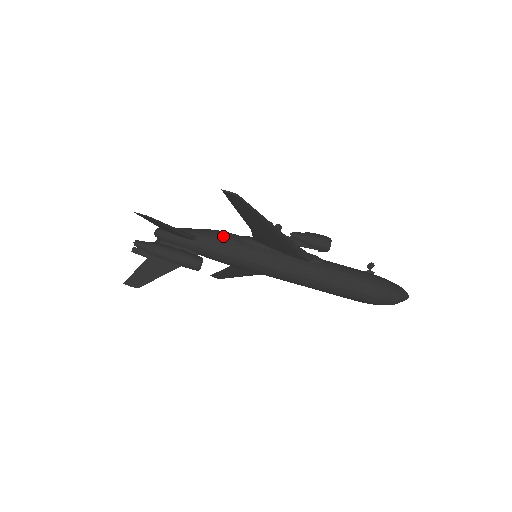
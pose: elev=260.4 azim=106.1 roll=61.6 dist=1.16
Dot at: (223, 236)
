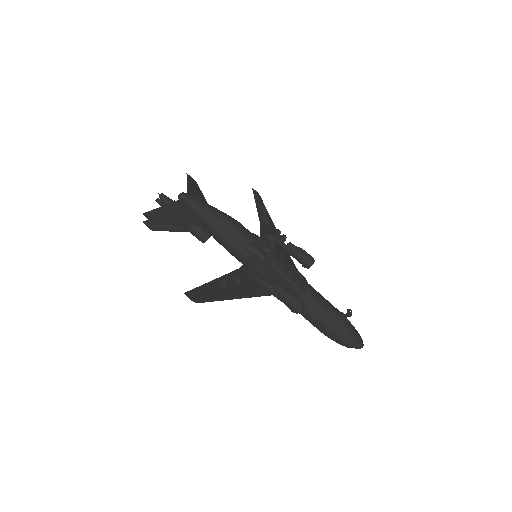
Dot at: (230, 236)
